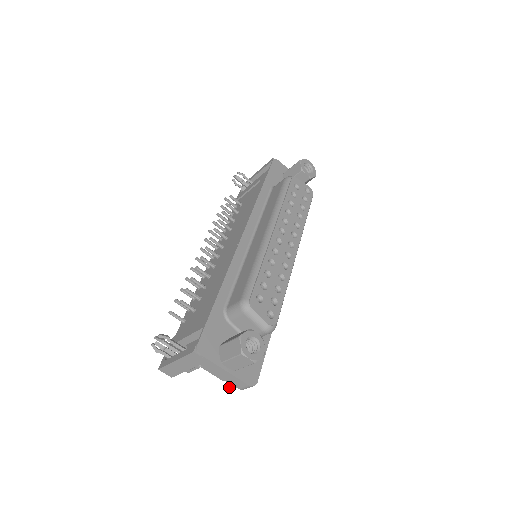
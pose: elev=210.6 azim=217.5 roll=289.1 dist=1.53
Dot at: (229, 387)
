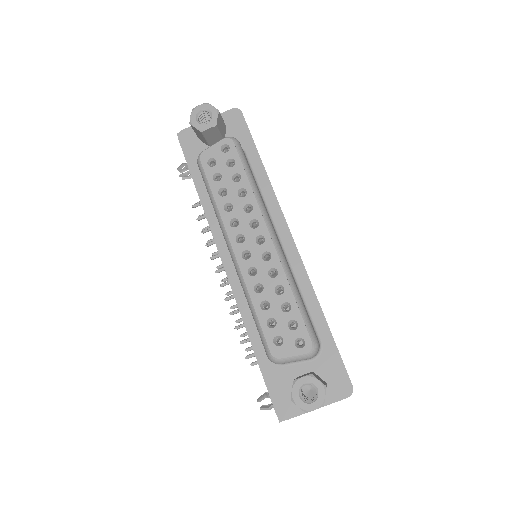
Dot at: occluded
